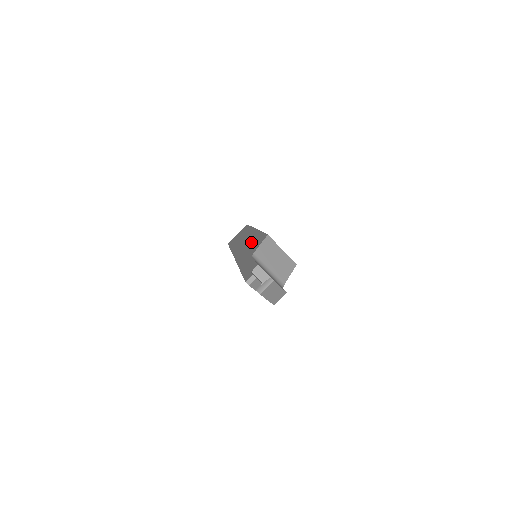
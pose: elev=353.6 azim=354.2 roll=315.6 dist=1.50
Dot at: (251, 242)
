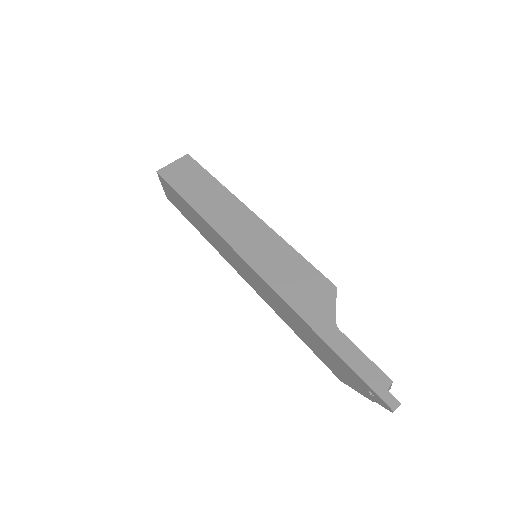
Dot at: (286, 264)
